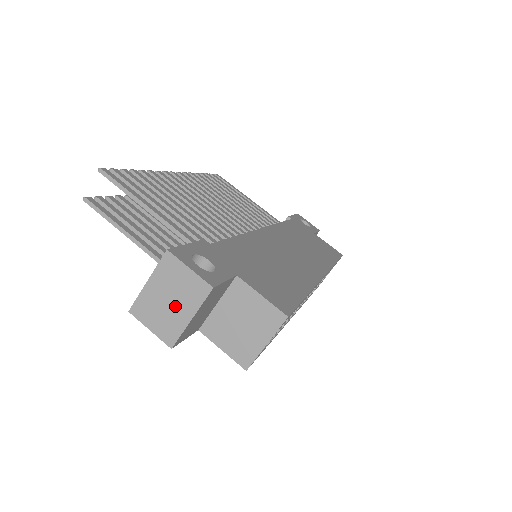
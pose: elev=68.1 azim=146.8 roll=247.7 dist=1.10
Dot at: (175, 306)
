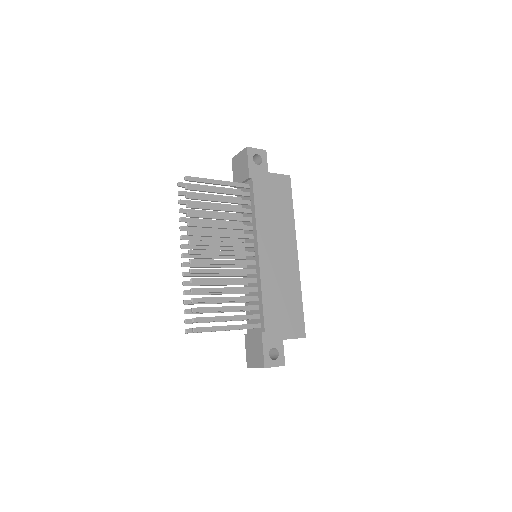
Dot at: occluded
